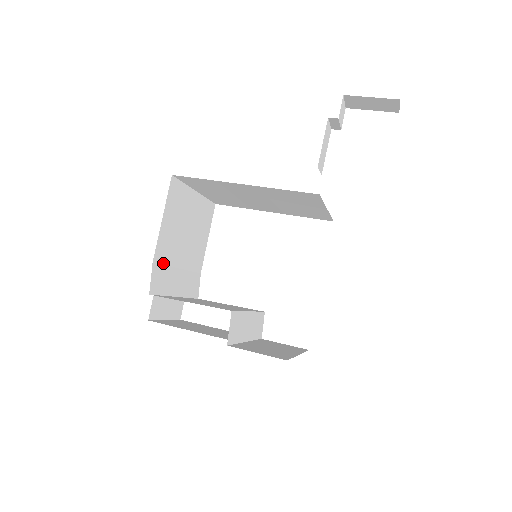
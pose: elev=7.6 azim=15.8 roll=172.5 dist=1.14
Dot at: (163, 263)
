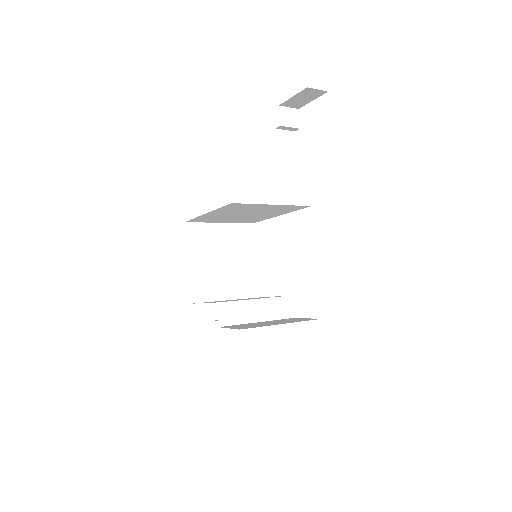
Dot at: (201, 280)
